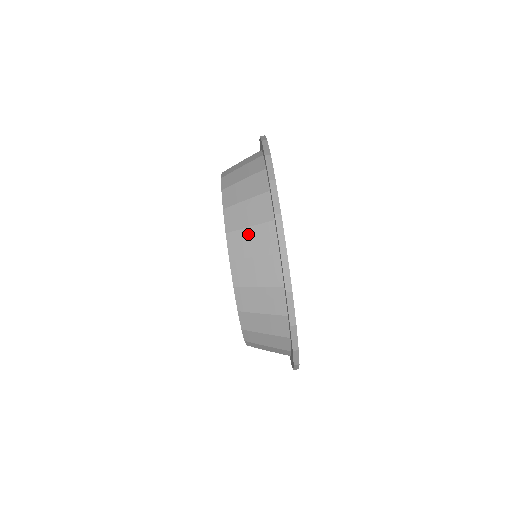
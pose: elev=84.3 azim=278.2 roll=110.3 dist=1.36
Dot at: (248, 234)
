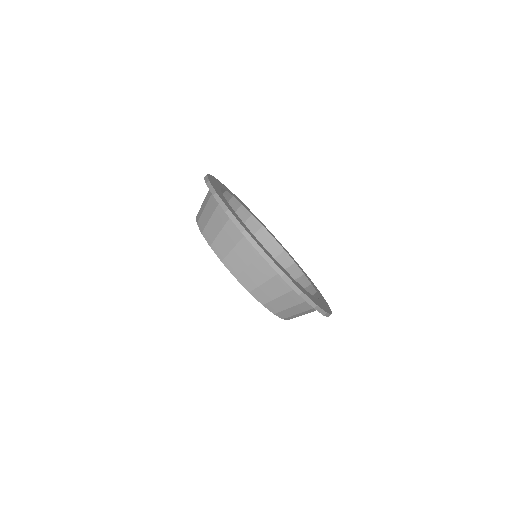
Dot at: (291, 310)
